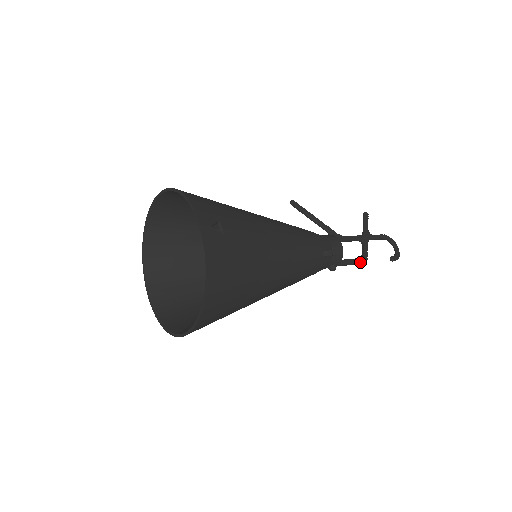
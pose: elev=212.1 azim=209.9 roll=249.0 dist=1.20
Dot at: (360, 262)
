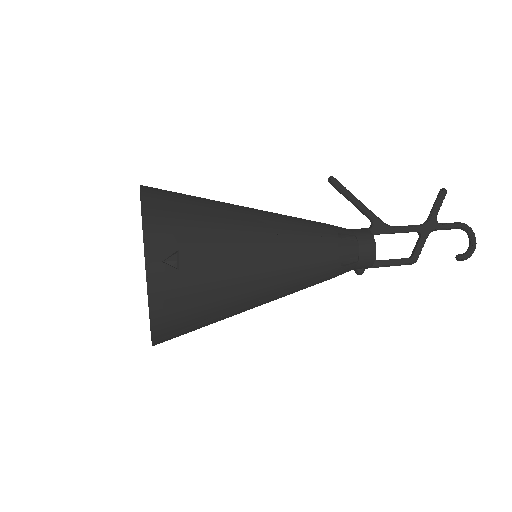
Dot at: (404, 263)
